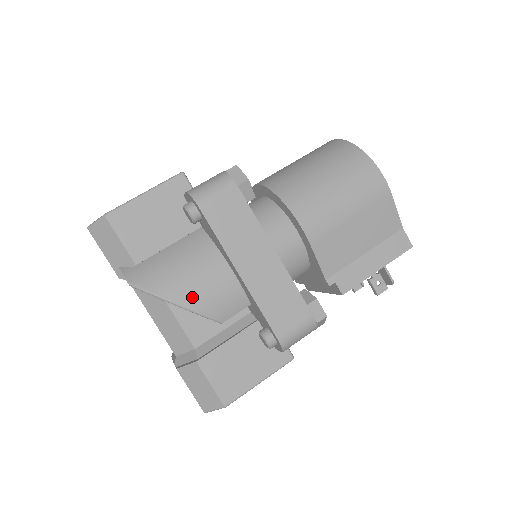
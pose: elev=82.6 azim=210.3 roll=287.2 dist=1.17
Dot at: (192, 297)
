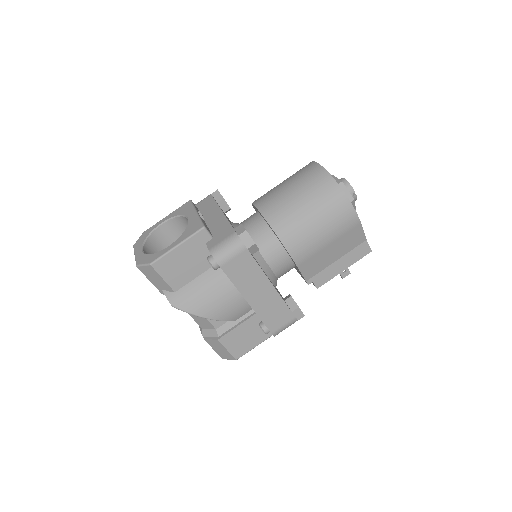
Dot at: (216, 313)
